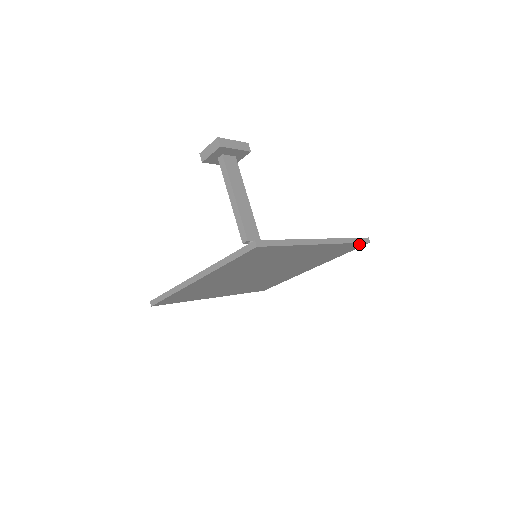
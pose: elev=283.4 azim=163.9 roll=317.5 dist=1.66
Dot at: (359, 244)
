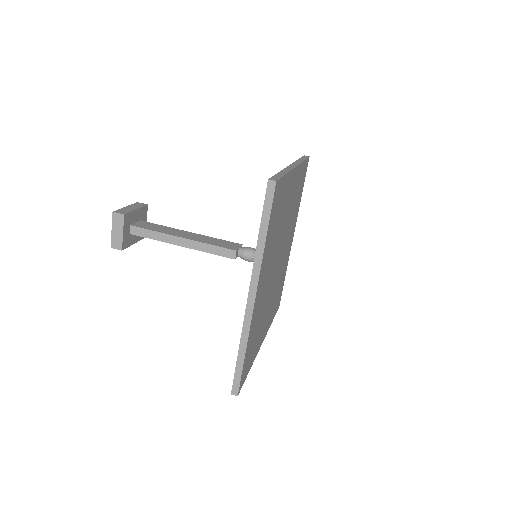
Dot at: (306, 163)
